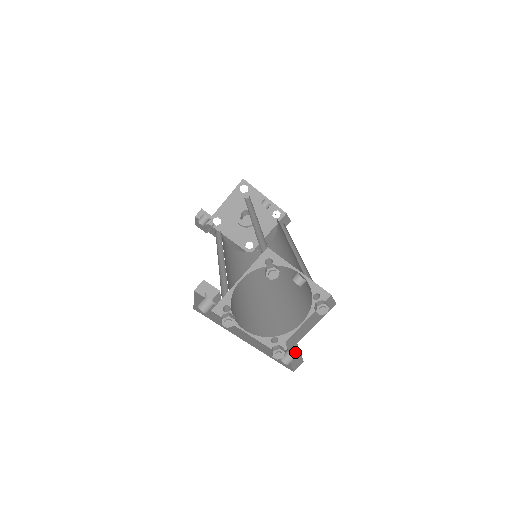
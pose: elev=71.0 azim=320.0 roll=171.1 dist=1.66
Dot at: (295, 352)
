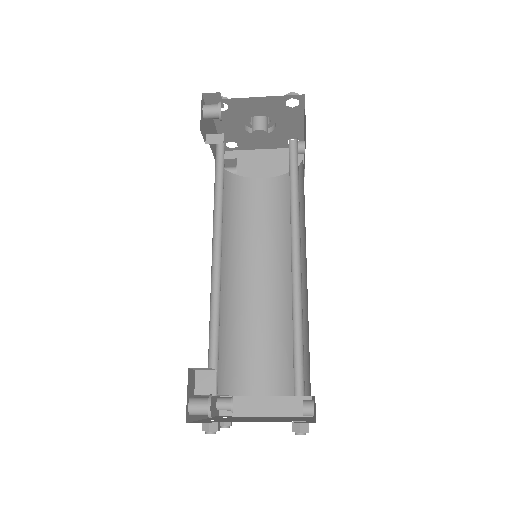
Dot at: occluded
